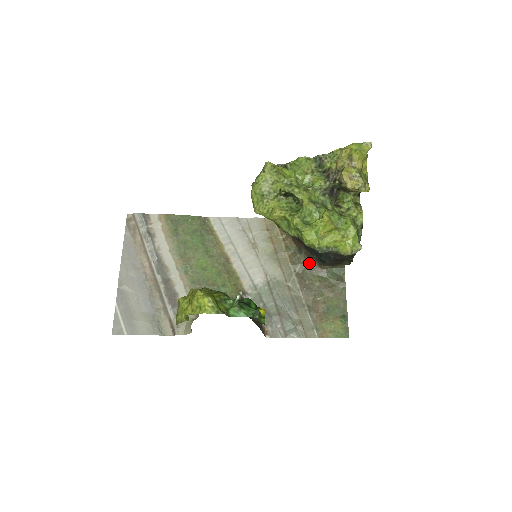
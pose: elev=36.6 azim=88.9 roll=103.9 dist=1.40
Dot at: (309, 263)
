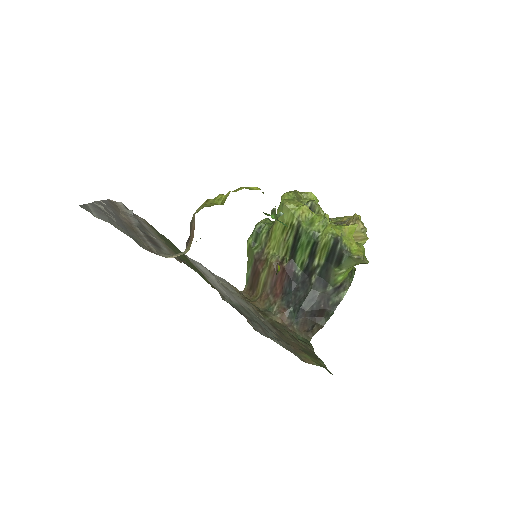
Dot at: (279, 320)
